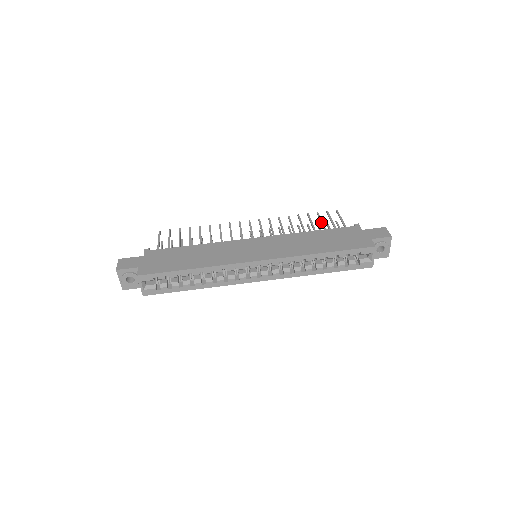
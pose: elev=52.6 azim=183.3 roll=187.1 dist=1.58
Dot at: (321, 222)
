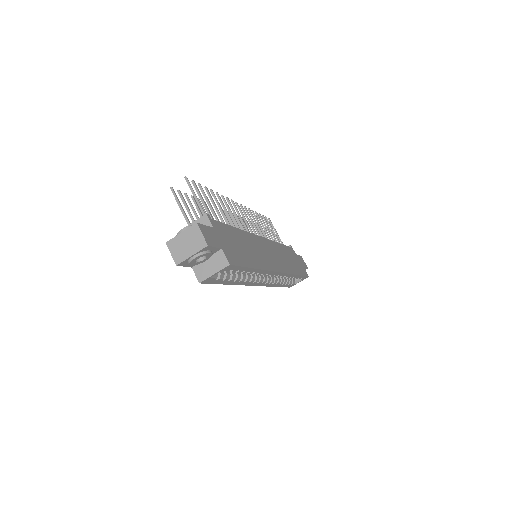
Dot at: occluded
